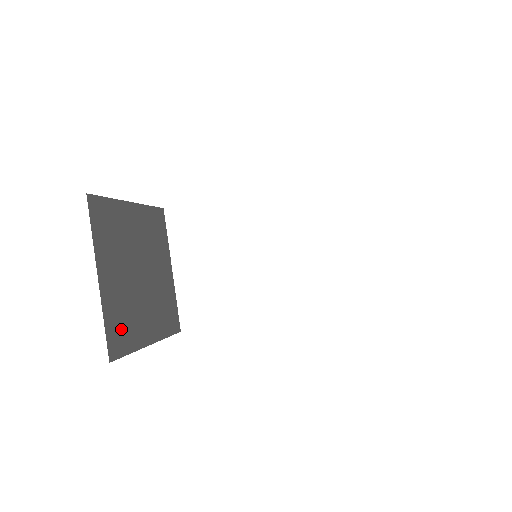
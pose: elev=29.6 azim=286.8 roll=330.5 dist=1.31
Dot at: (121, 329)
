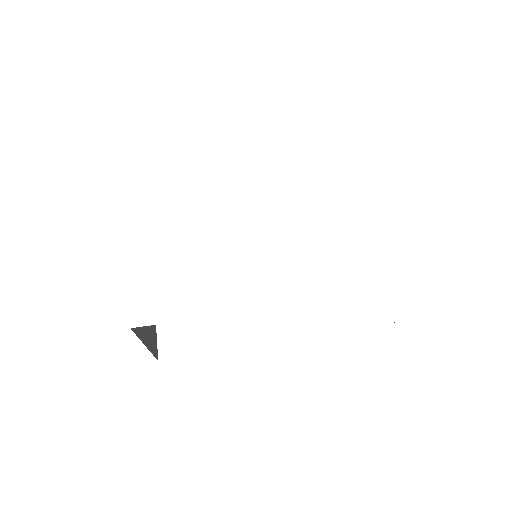
Dot at: occluded
